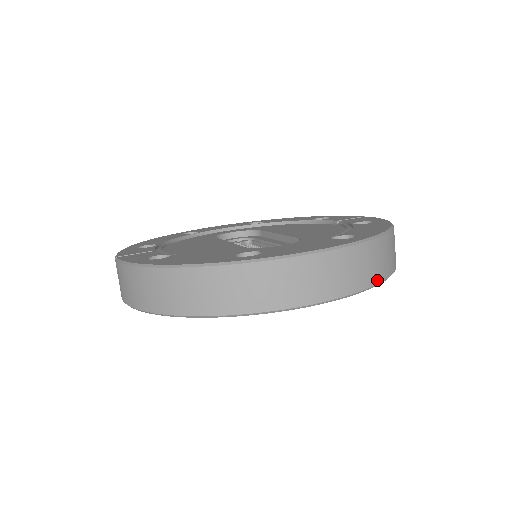
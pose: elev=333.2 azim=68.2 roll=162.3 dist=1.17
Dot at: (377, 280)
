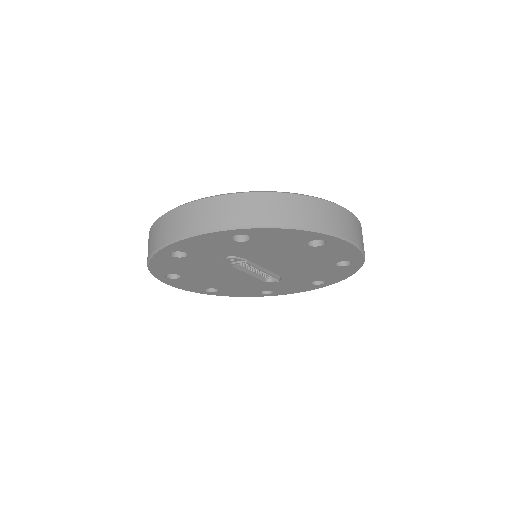
Dot at: (243, 223)
